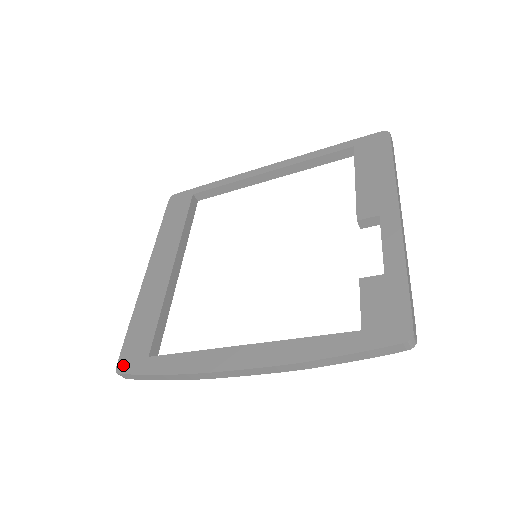
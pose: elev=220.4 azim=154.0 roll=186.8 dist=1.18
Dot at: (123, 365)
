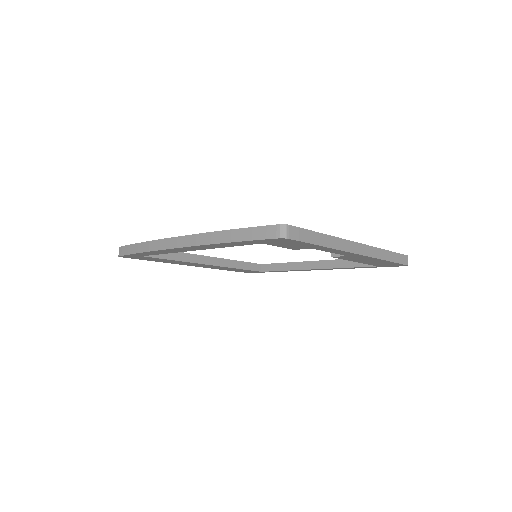
Dot at: occluded
